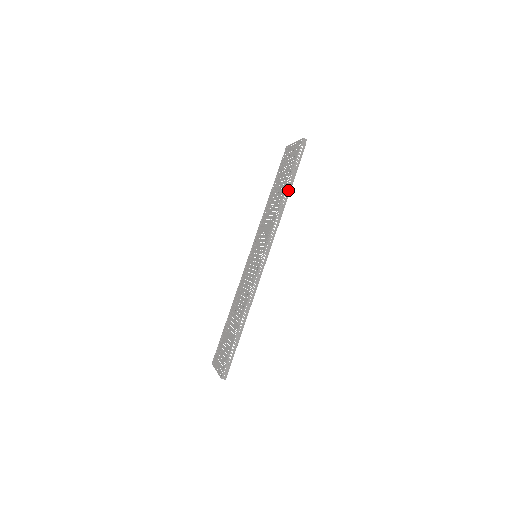
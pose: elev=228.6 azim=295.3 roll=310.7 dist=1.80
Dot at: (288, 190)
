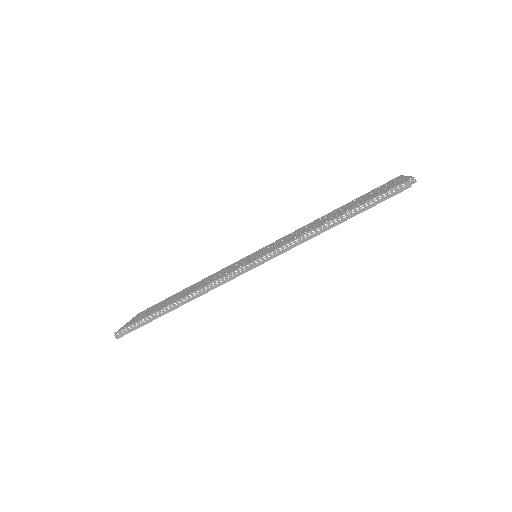
Dot at: (342, 219)
